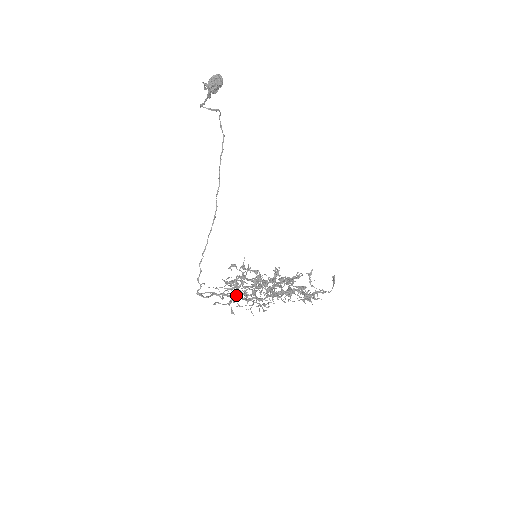
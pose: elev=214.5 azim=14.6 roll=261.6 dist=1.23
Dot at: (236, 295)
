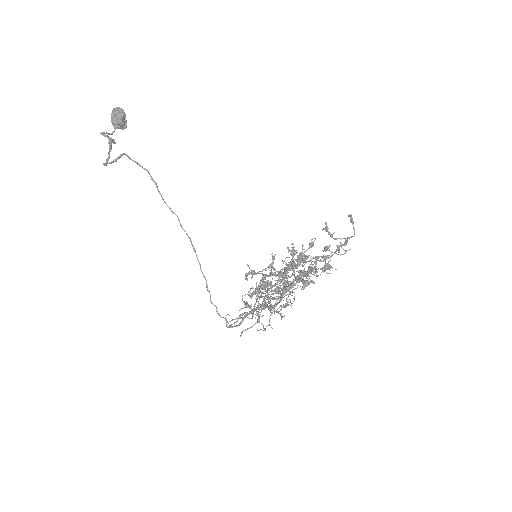
Dot at: (264, 304)
